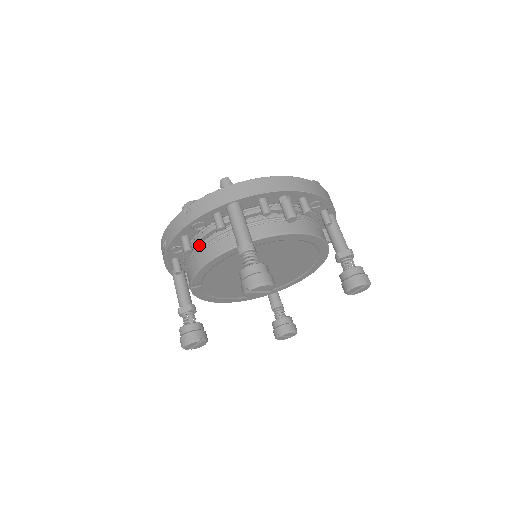
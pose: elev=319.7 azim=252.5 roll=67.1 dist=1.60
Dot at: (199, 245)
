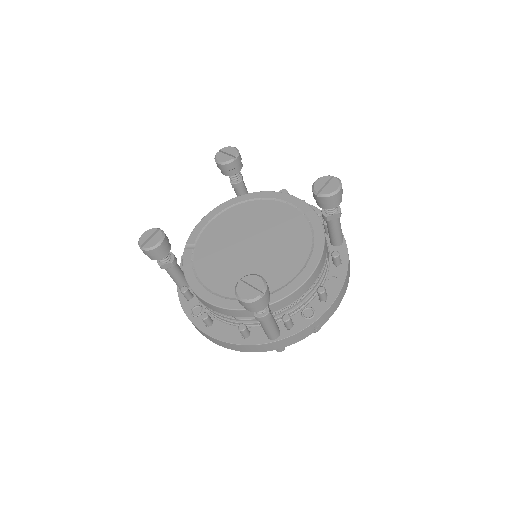
Dot at: occluded
